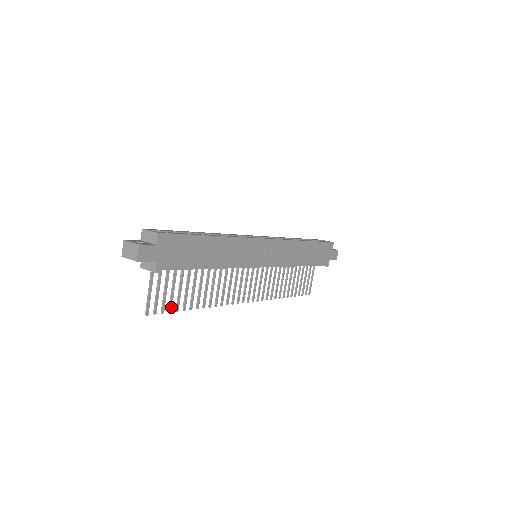
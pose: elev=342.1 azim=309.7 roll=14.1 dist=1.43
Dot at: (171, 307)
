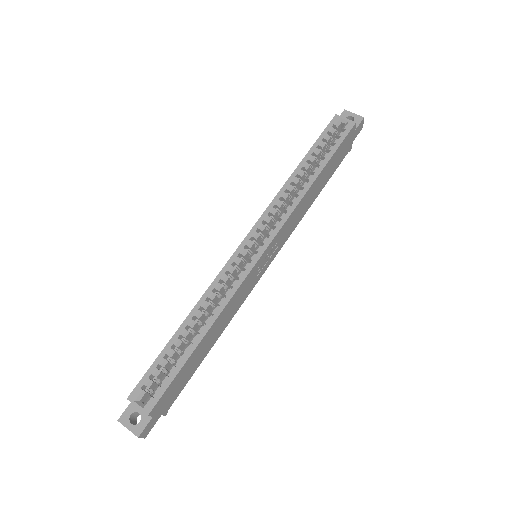
Dot at: occluded
